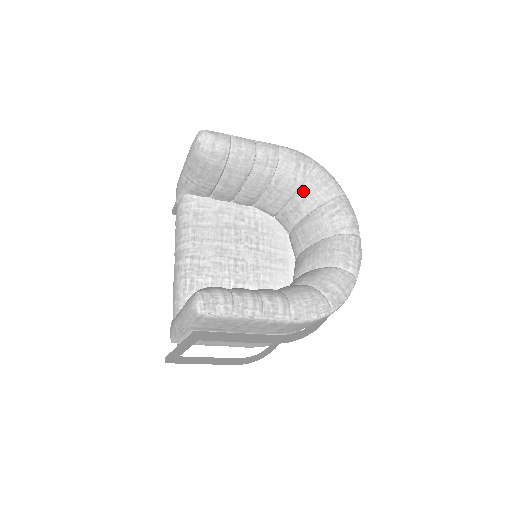
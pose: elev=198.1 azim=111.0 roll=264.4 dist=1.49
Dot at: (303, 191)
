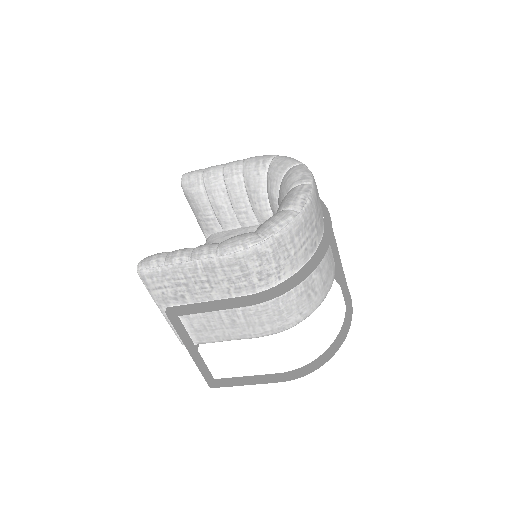
Dot at: (268, 180)
